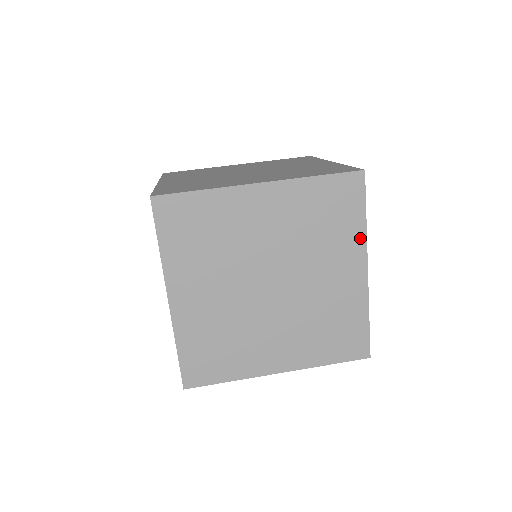
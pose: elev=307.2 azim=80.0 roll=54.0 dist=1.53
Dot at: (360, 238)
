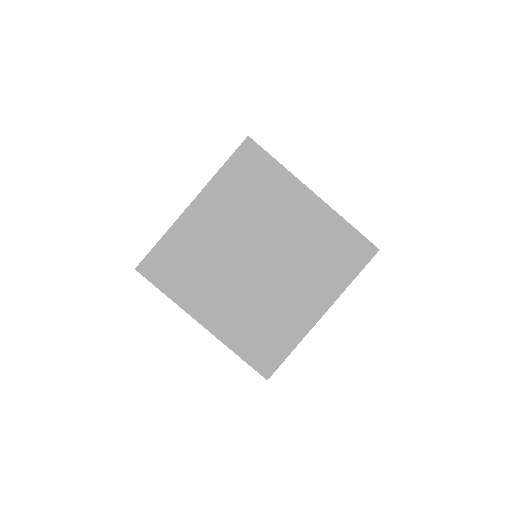
Dot at: (288, 178)
